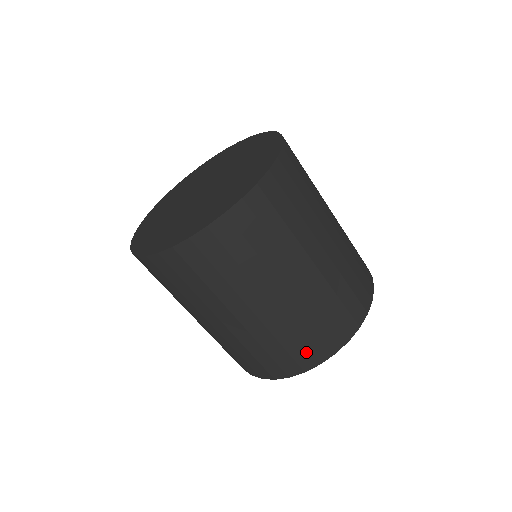
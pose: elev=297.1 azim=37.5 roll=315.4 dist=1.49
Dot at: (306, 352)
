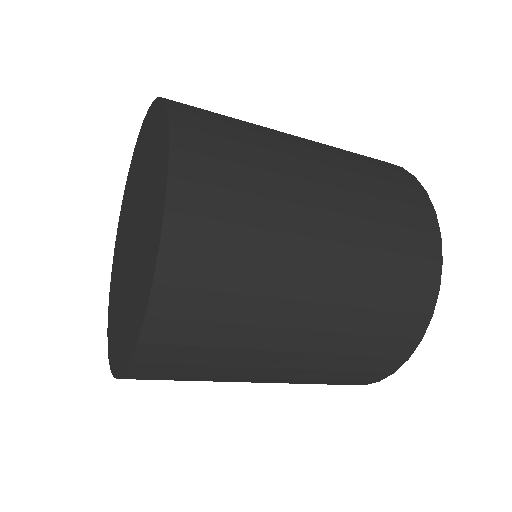
Dot at: (366, 374)
